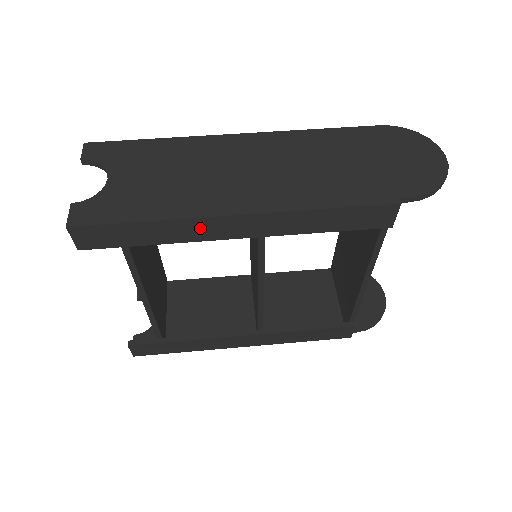
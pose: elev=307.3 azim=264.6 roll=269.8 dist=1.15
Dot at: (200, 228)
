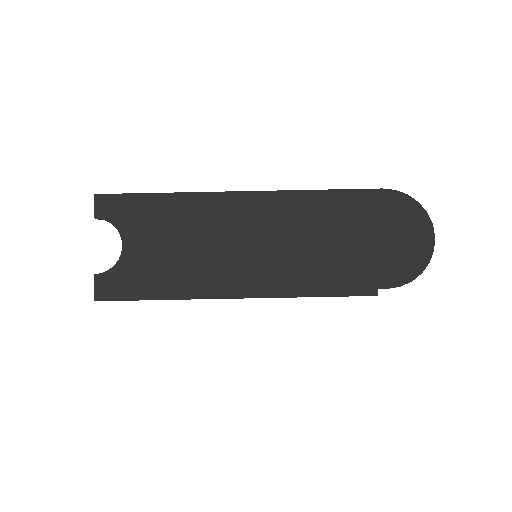
Dot at: occluded
